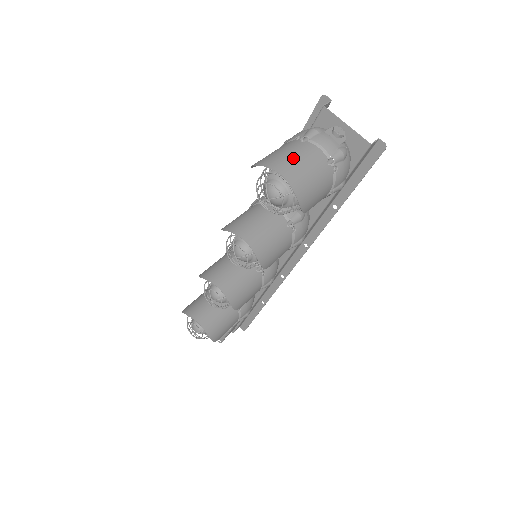
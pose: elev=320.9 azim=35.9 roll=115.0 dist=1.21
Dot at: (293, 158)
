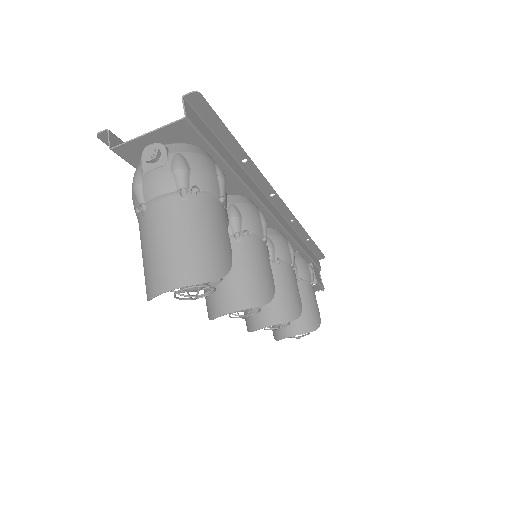
Dot at: (158, 252)
